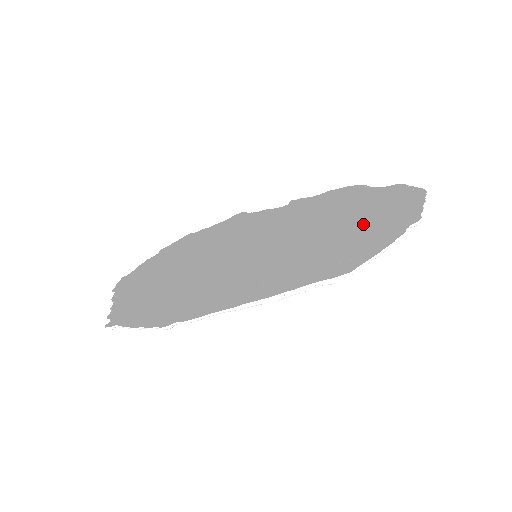
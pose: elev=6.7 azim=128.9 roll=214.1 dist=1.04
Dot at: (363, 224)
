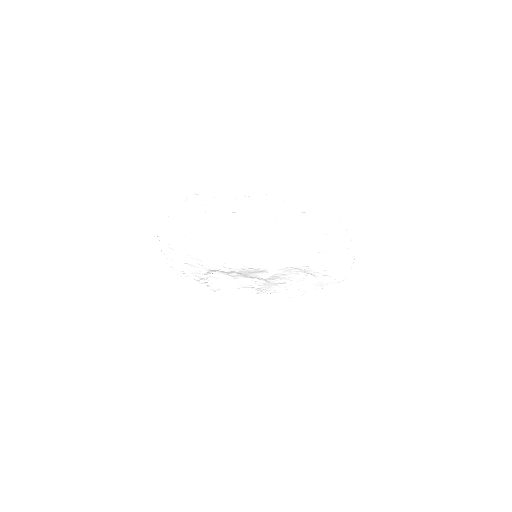
Dot at: (316, 273)
